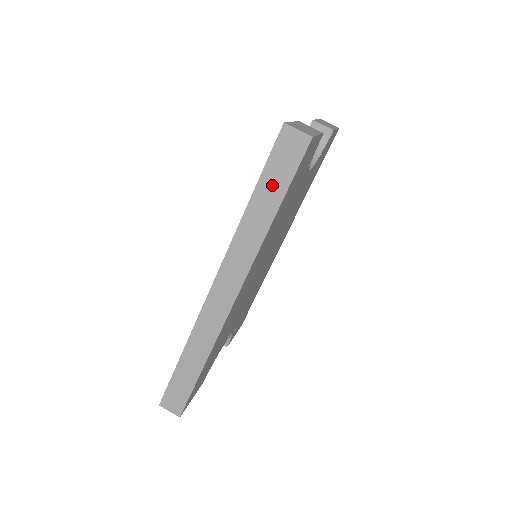
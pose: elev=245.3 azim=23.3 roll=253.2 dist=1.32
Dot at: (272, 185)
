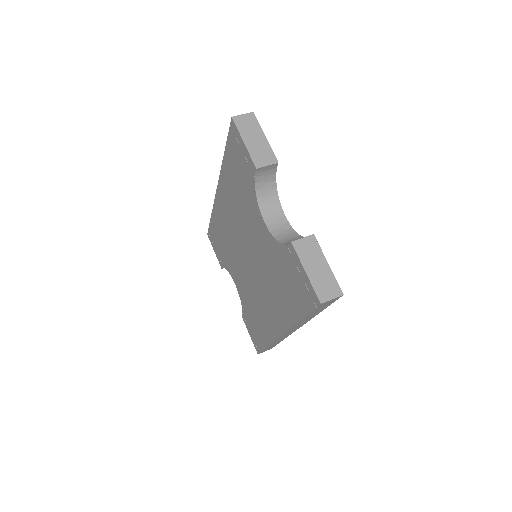
Dot at: occluded
